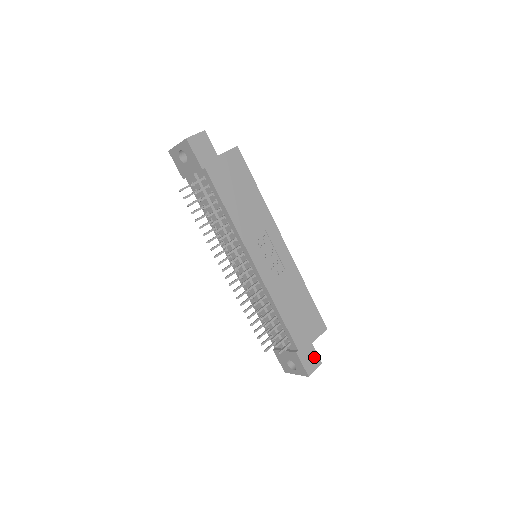
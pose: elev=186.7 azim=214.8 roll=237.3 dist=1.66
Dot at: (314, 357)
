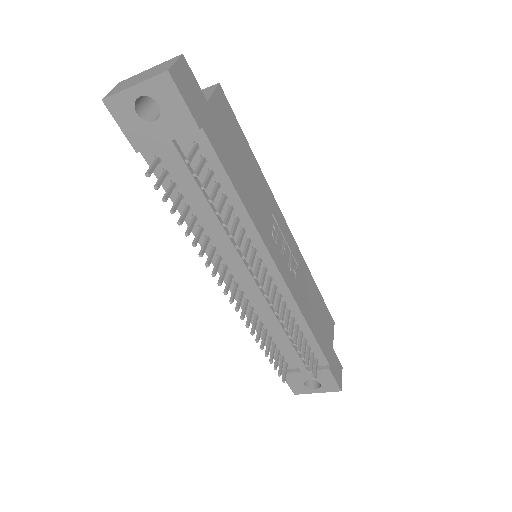
Dot at: (337, 364)
